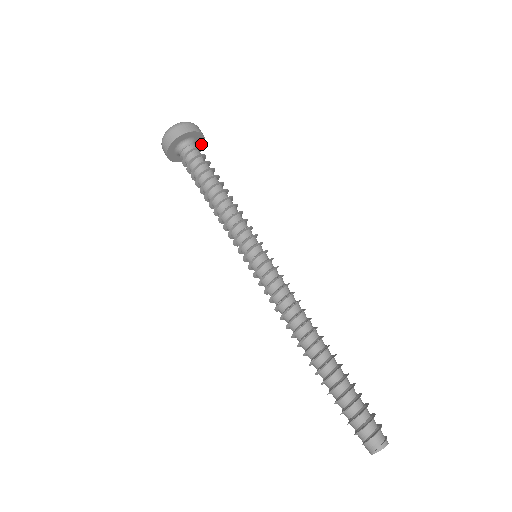
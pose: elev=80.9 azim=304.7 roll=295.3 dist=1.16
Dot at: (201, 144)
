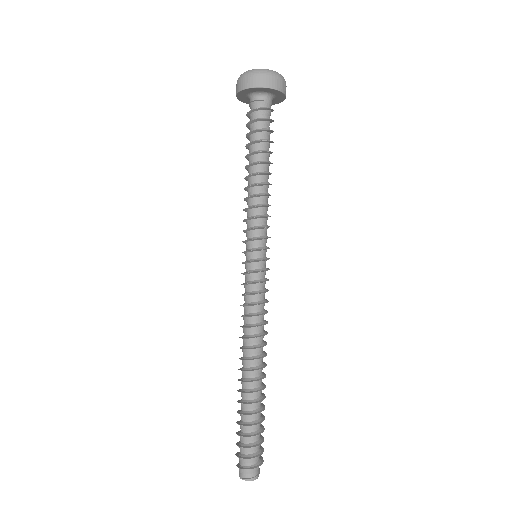
Dot at: (276, 102)
